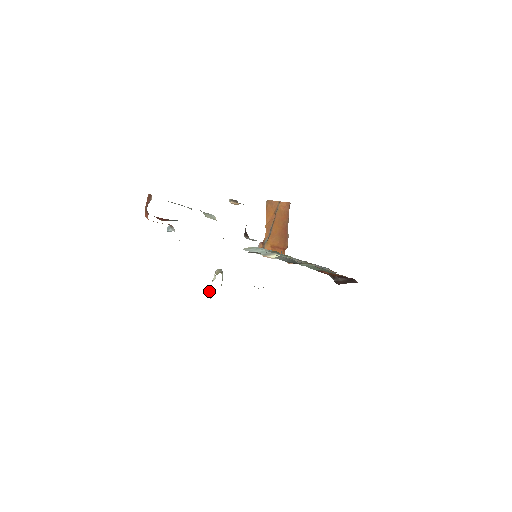
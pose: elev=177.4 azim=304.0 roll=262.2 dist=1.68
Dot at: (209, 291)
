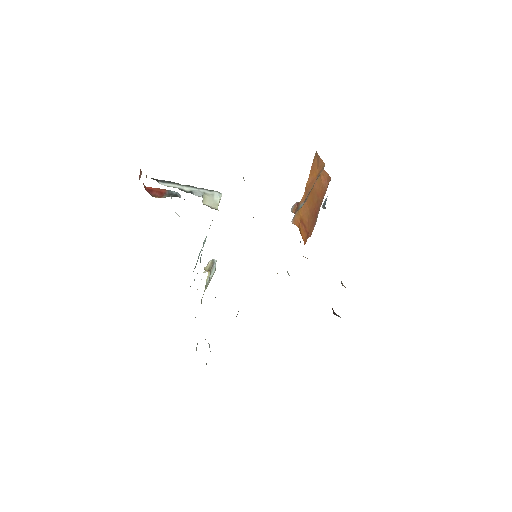
Dot at: occluded
